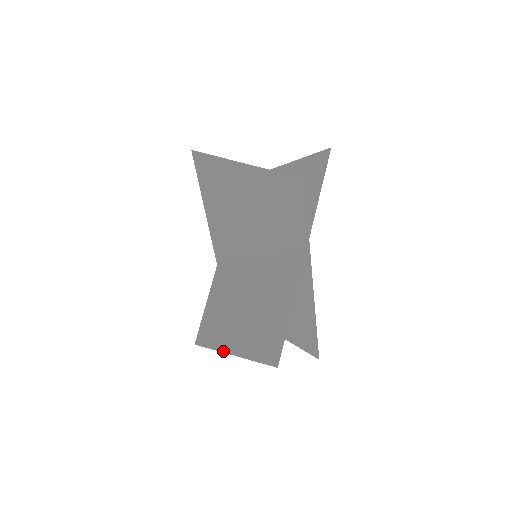
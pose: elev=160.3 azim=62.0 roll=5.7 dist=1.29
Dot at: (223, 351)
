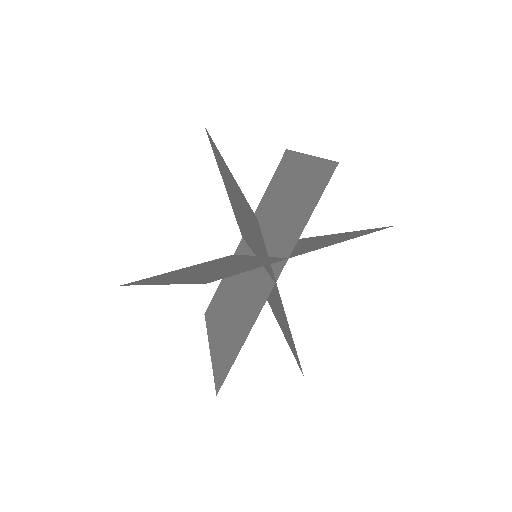
Dot at: (209, 340)
